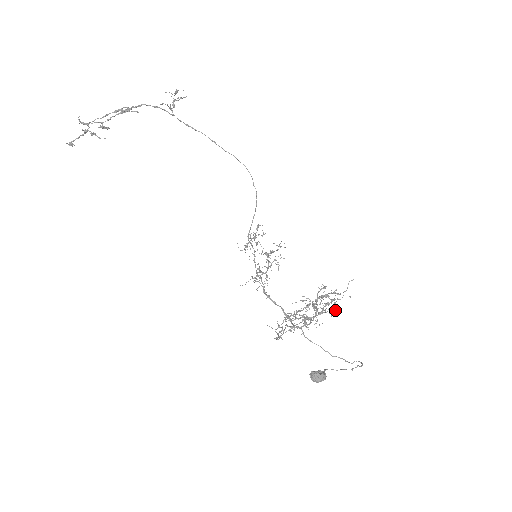
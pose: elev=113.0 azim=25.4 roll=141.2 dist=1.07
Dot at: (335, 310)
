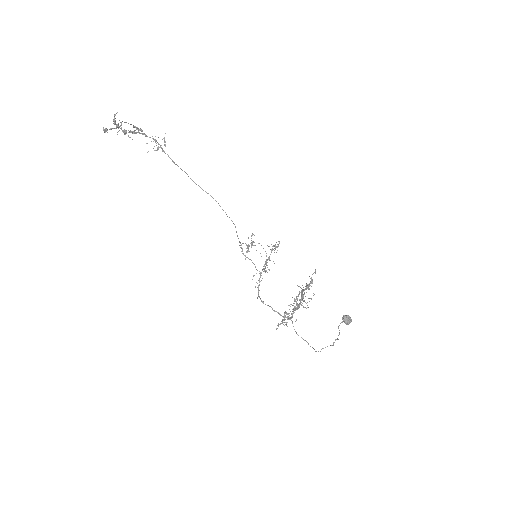
Dot at: occluded
